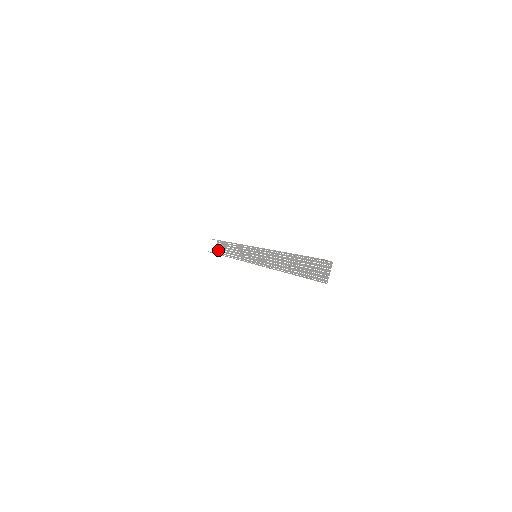
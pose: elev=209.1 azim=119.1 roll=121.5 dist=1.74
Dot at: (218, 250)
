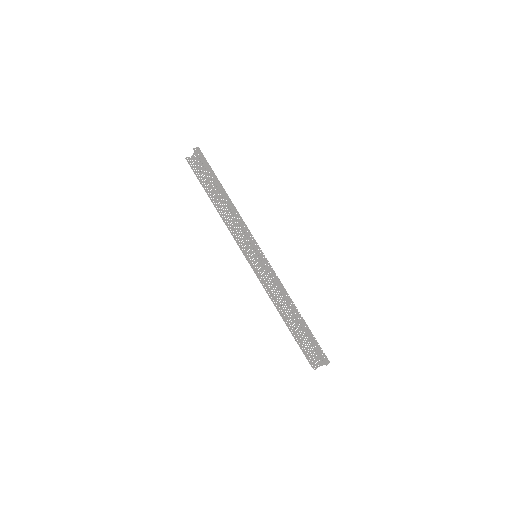
Dot at: (198, 163)
